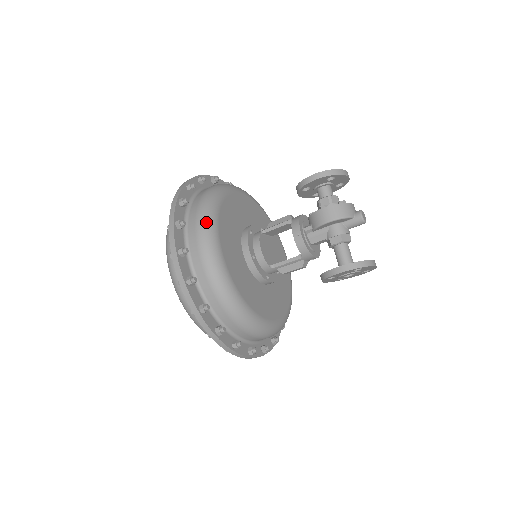
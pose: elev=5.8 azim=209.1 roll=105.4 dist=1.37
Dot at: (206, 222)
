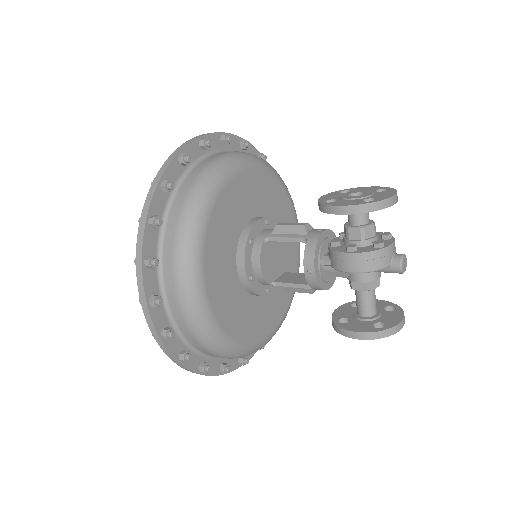
Dot at: (186, 259)
